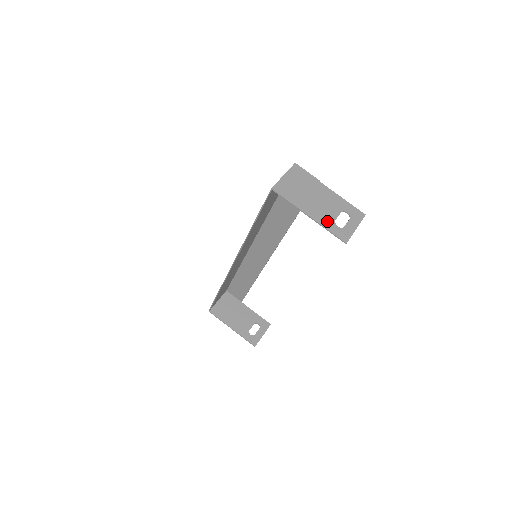
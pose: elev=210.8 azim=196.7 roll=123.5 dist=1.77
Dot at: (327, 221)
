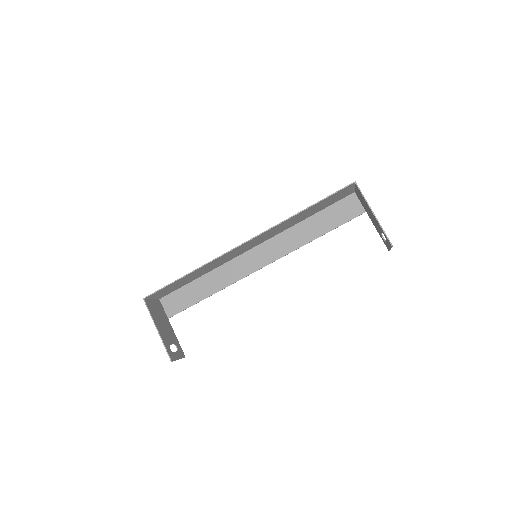
Dot at: occluded
